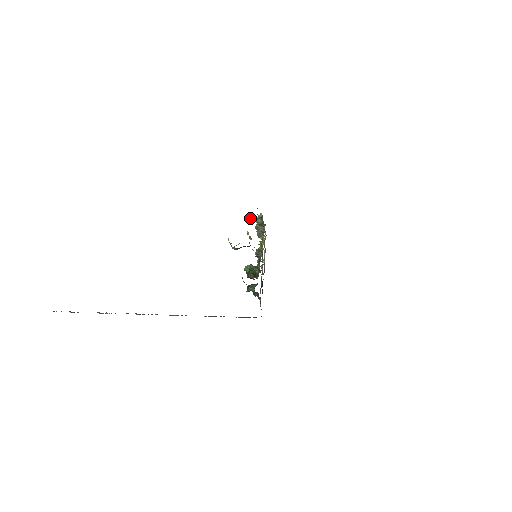
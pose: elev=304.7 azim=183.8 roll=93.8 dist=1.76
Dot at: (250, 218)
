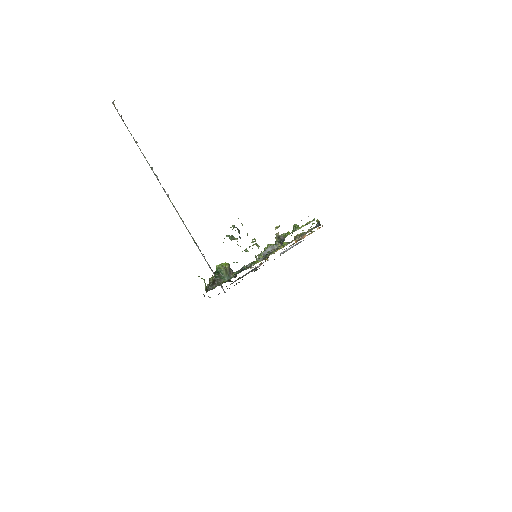
Dot at: (276, 226)
